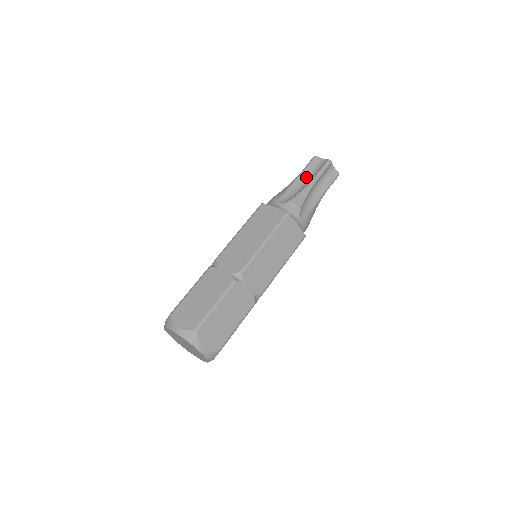
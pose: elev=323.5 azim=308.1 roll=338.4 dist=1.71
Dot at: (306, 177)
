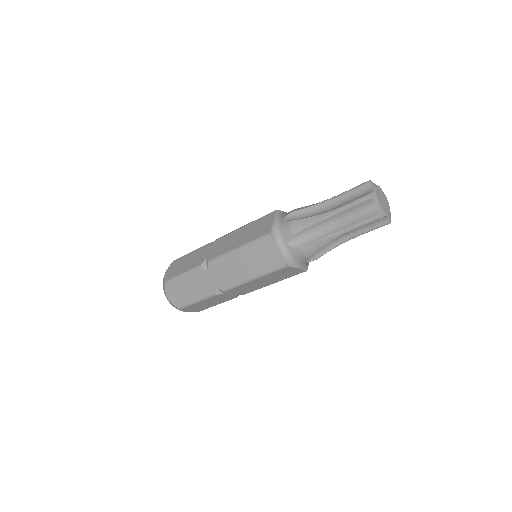
Dot at: (341, 218)
